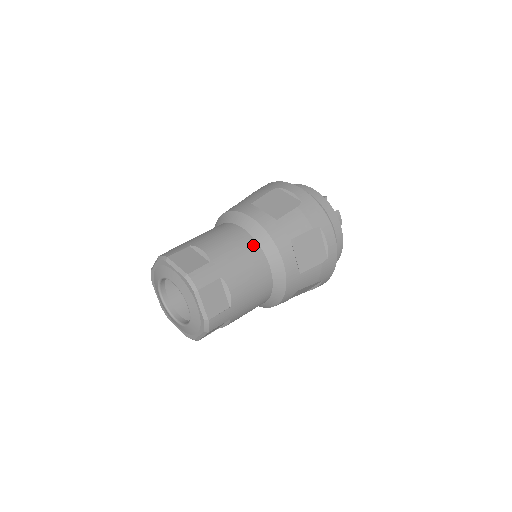
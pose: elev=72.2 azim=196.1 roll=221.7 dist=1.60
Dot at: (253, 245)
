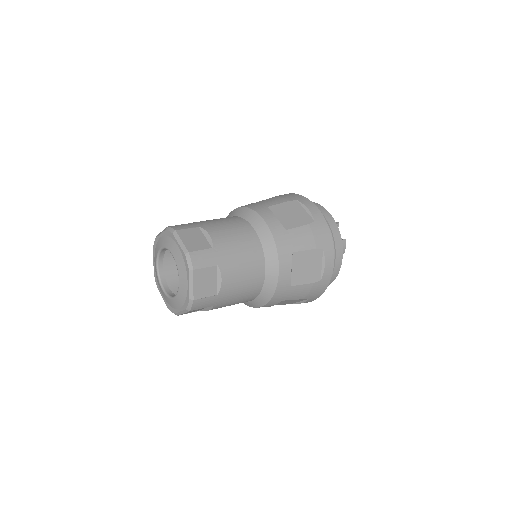
Dot at: (257, 245)
